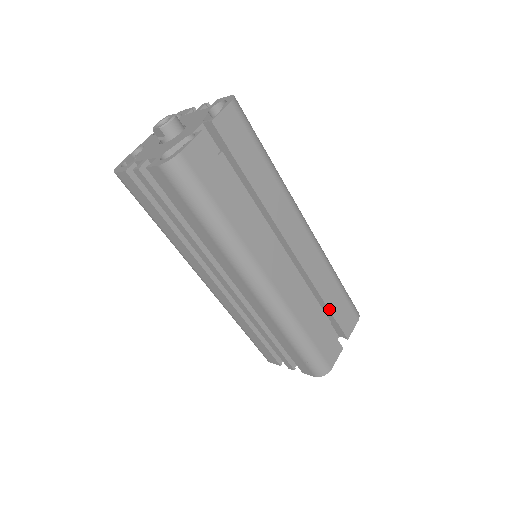
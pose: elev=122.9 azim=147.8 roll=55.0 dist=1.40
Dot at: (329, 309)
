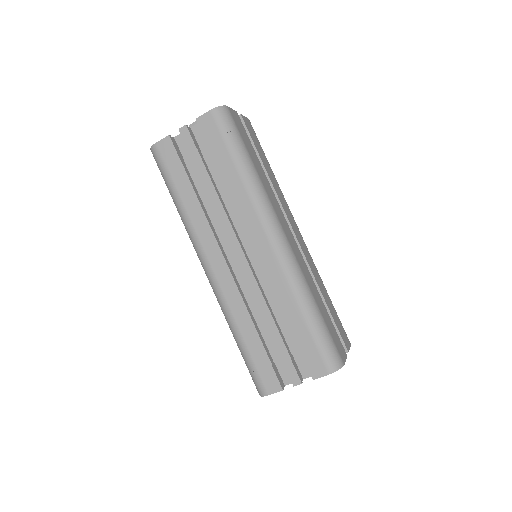
Dot at: (328, 307)
